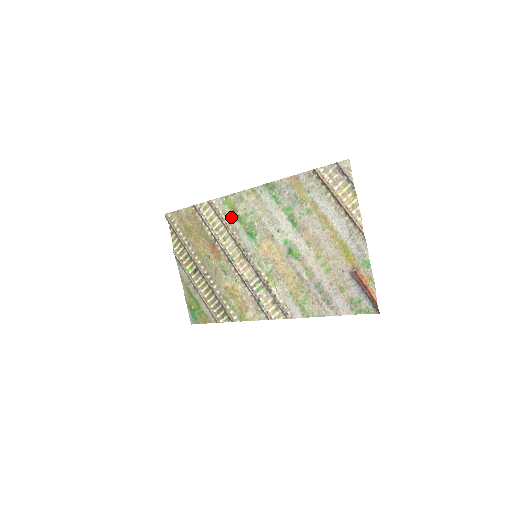
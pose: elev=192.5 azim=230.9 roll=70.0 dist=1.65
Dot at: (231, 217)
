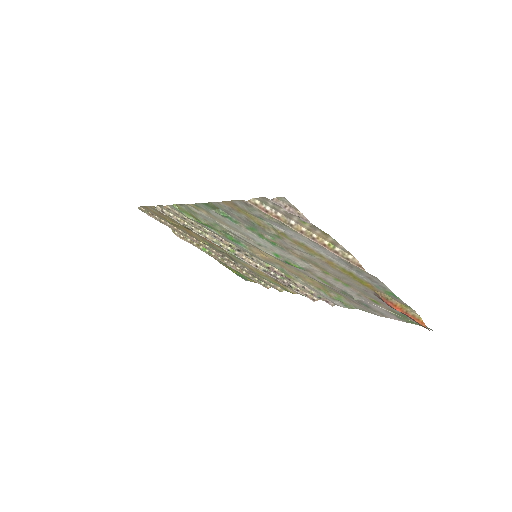
Dot at: (199, 223)
